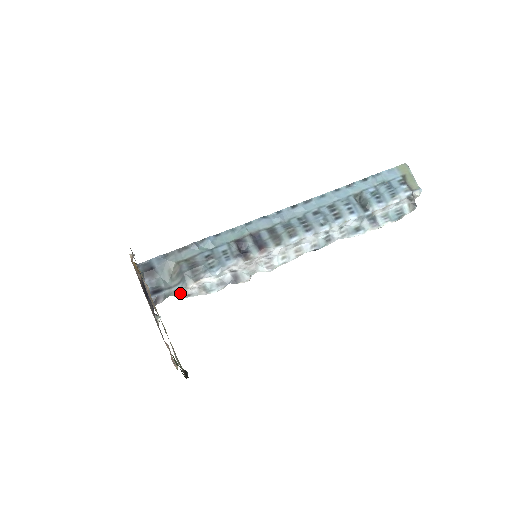
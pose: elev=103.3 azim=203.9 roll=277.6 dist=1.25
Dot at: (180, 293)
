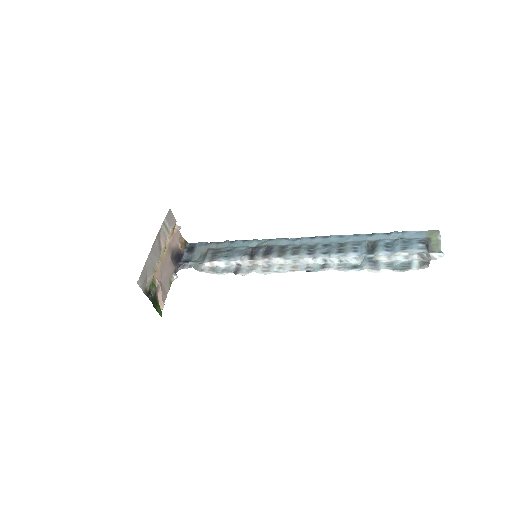
Dot at: (198, 267)
